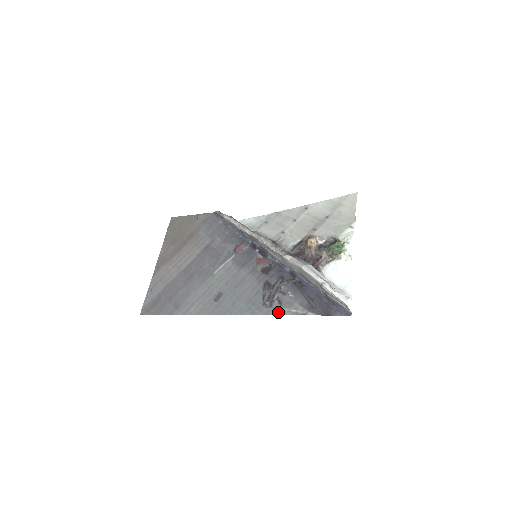
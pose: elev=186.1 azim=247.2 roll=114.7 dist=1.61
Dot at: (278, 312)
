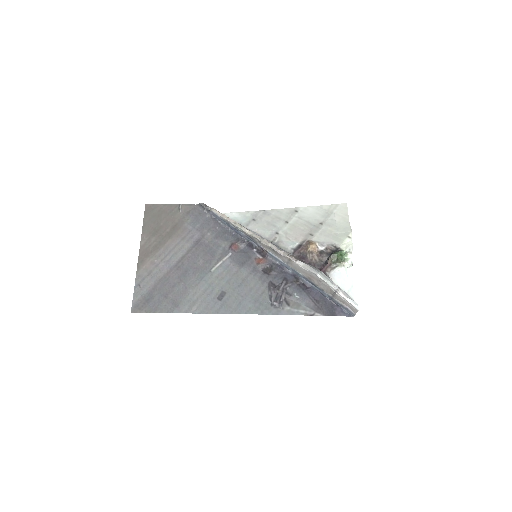
Dot at: (288, 312)
